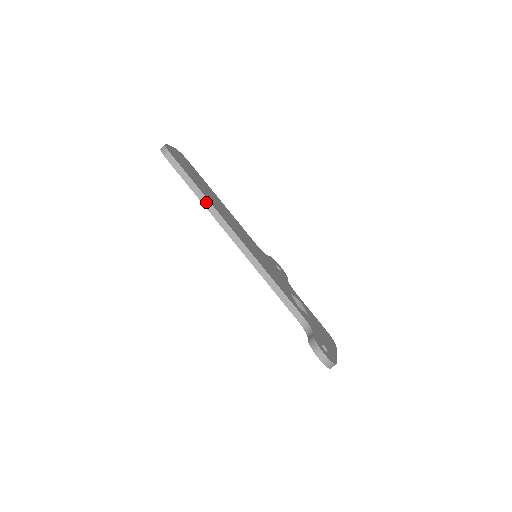
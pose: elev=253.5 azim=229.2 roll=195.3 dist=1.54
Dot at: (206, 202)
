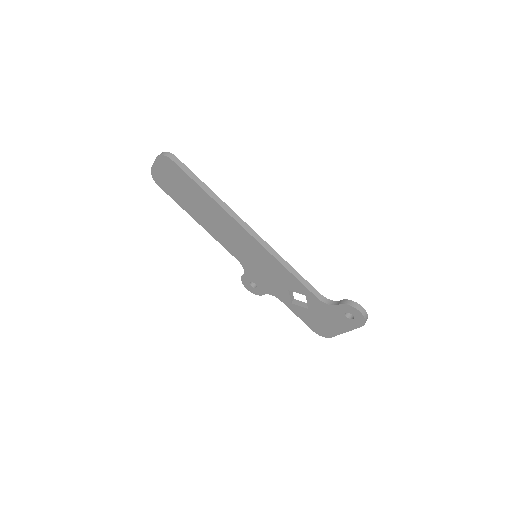
Dot at: (217, 199)
